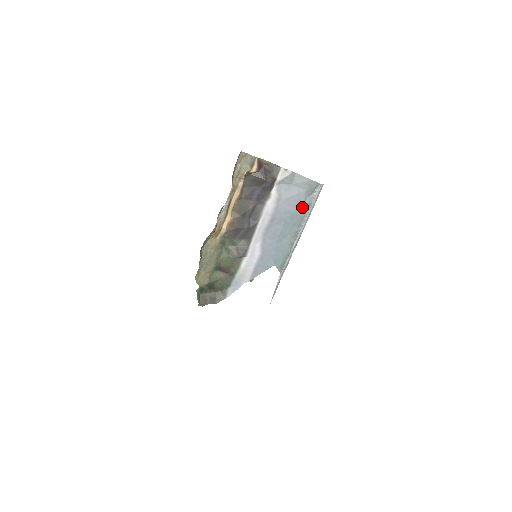
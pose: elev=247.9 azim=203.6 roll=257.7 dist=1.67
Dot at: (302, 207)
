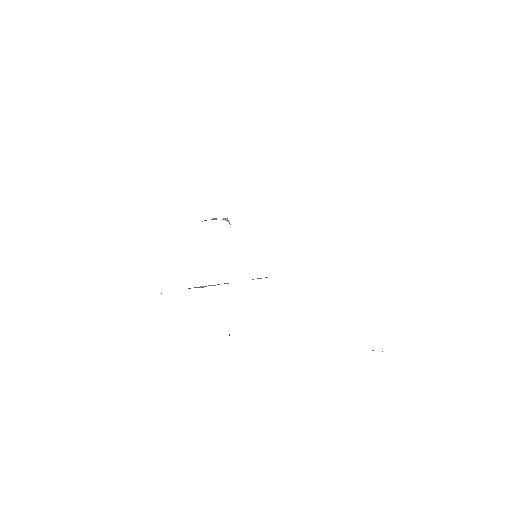
Dot at: occluded
